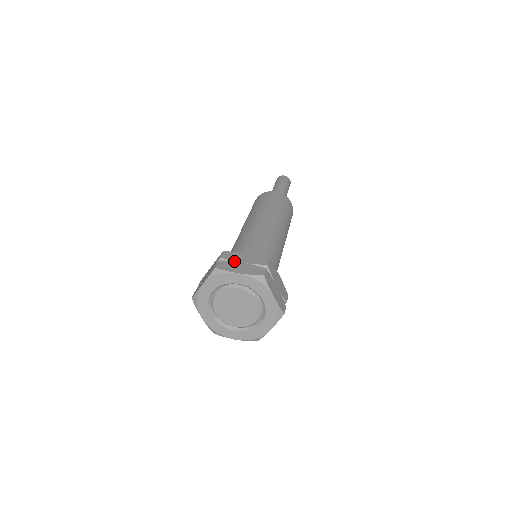
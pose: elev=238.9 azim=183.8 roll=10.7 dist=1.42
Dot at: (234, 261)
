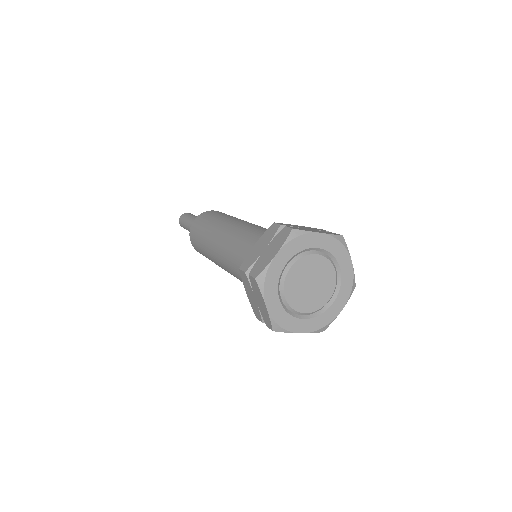
Dot at: (258, 258)
